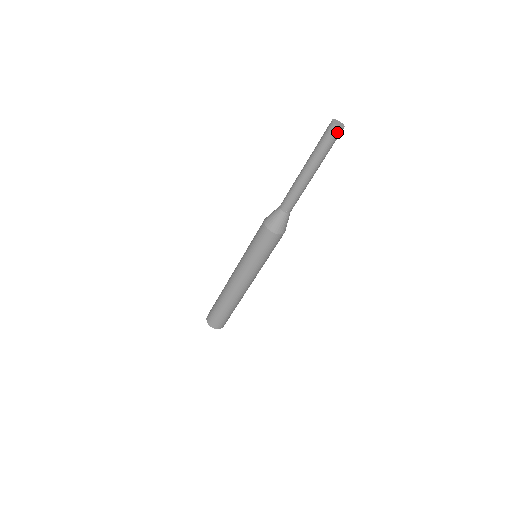
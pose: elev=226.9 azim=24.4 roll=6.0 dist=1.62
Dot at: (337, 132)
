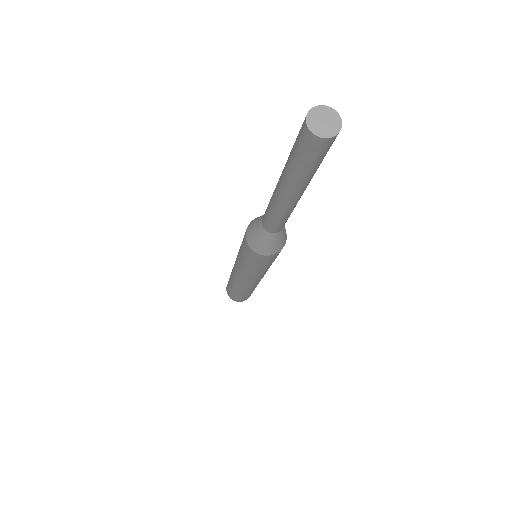
Dot at: (333, 140)
